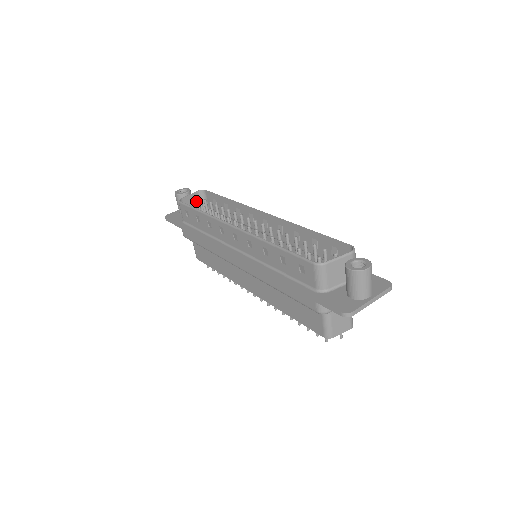
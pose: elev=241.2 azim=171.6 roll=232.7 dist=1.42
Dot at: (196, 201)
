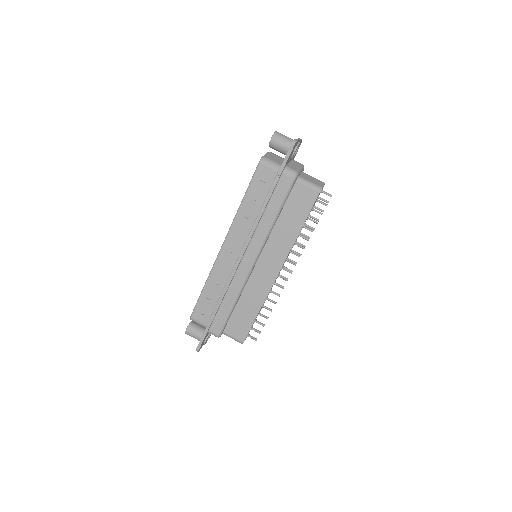
Dot at: occluded
